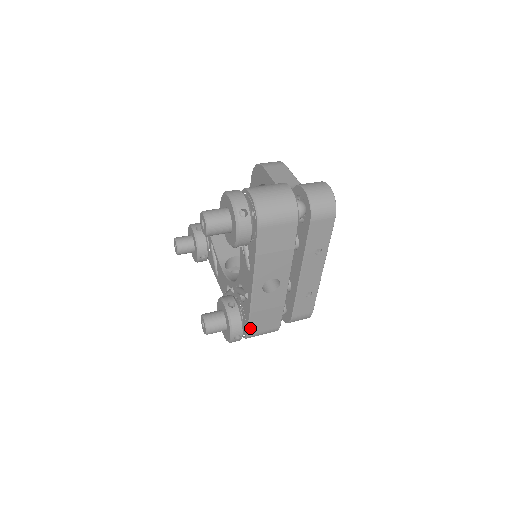
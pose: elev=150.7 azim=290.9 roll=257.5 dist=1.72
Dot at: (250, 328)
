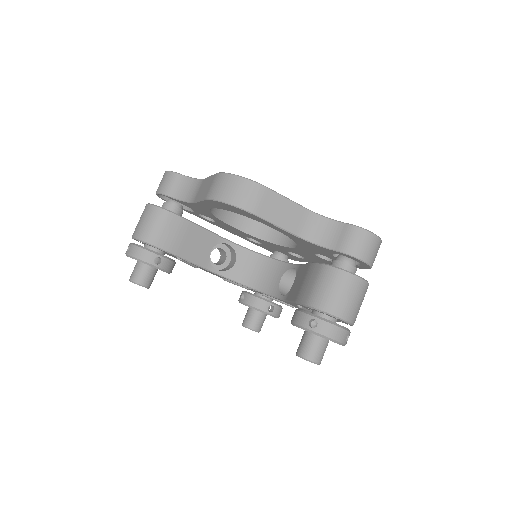
Dot at: occluded
